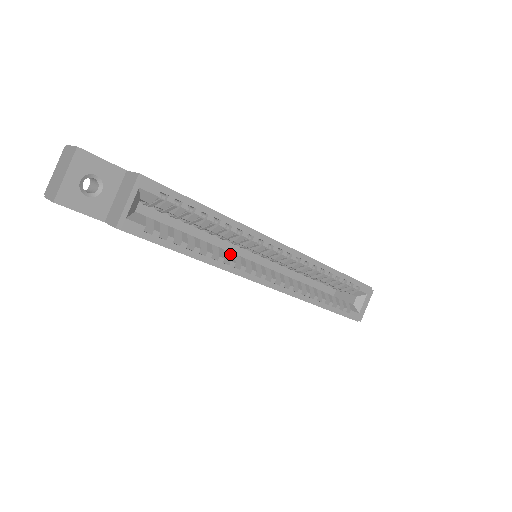
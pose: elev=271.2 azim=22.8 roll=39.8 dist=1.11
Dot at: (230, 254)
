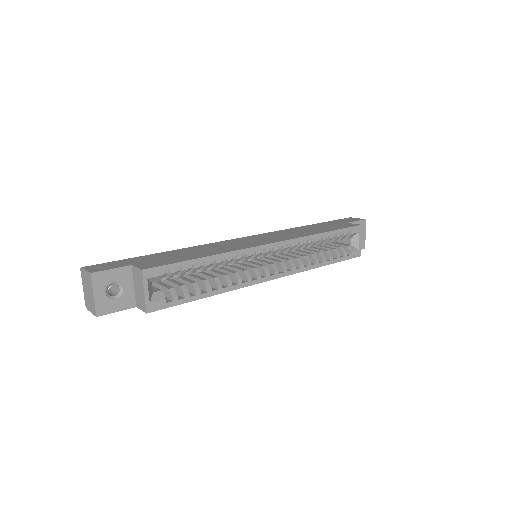
Dot at: (235, 275)
